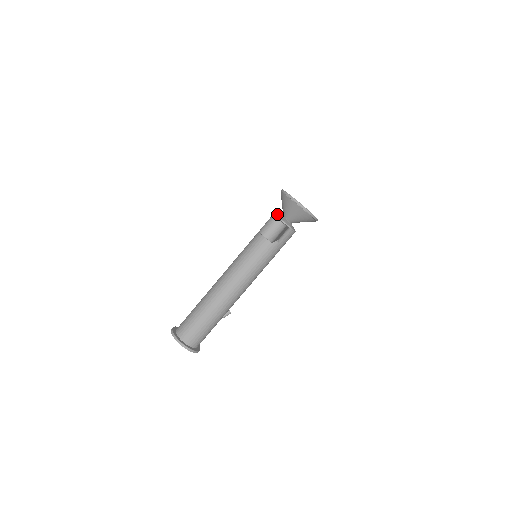
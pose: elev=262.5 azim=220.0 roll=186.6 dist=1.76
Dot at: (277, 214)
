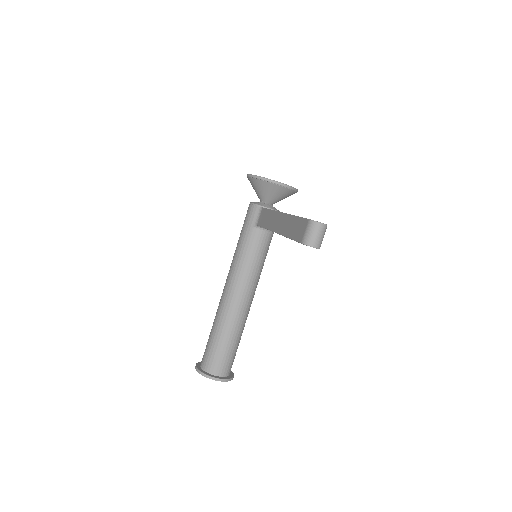
Dot at: (255, 202)
